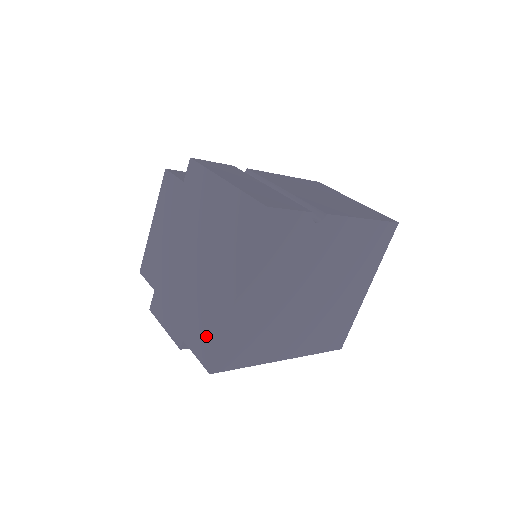
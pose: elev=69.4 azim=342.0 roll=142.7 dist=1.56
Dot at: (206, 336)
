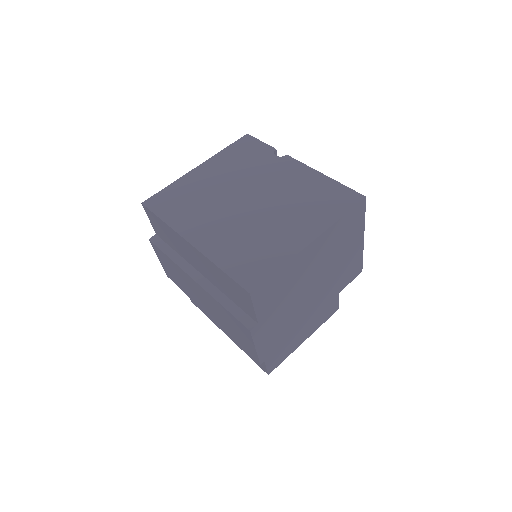
Dot at: occluded
